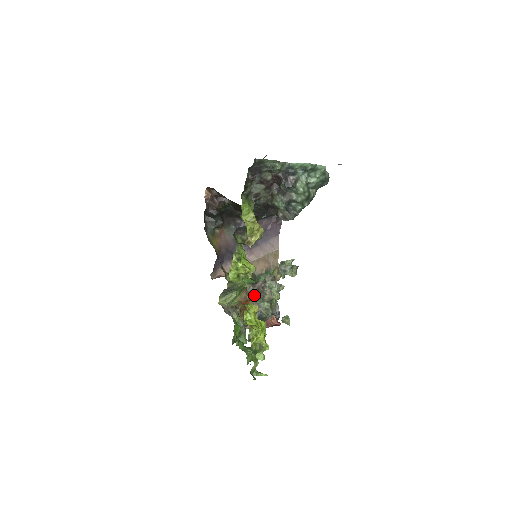
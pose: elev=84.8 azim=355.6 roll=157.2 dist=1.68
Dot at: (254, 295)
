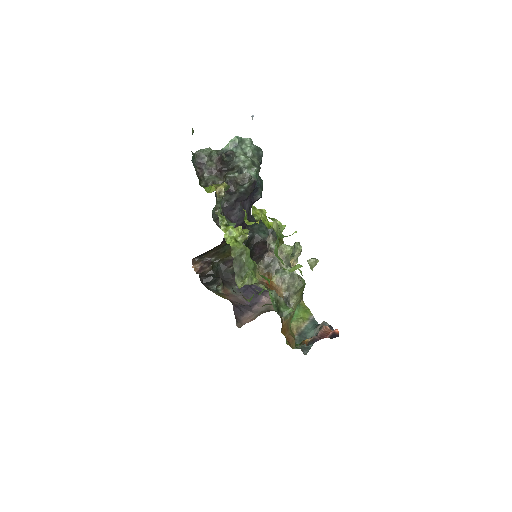
Dot at: (270, 268)
